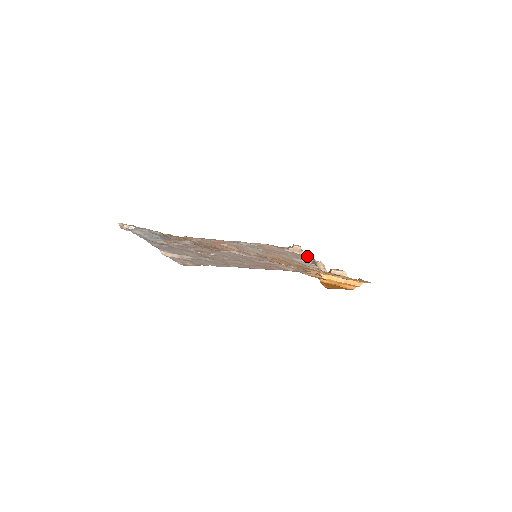
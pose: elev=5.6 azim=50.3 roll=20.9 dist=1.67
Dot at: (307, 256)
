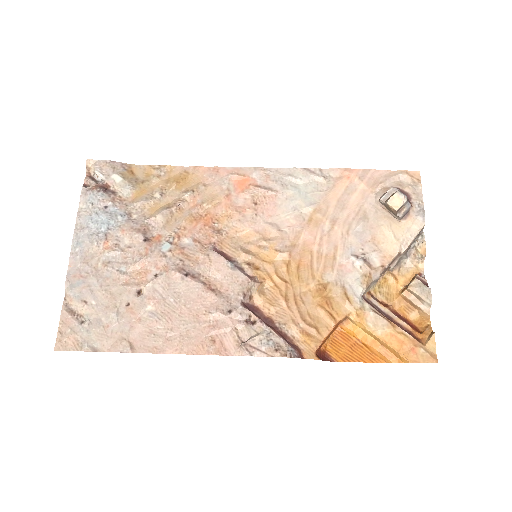
Dot at: (406, 224)
